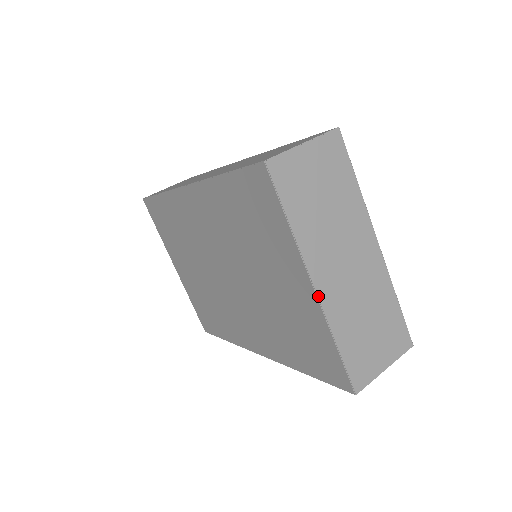
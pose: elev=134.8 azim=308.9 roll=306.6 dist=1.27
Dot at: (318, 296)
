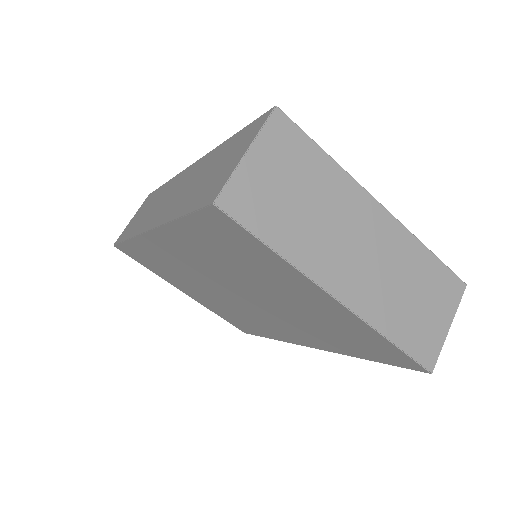
Dot at: (346, 306)
